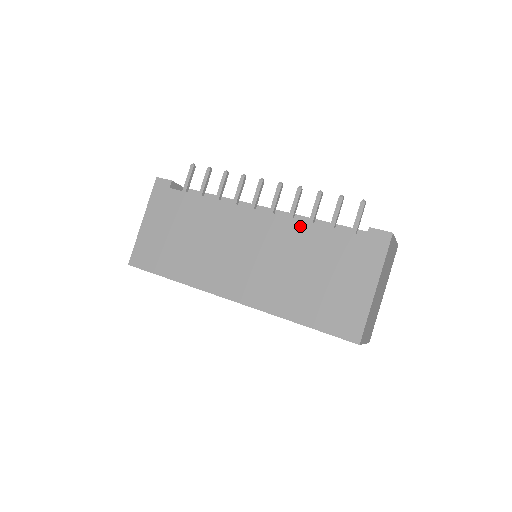
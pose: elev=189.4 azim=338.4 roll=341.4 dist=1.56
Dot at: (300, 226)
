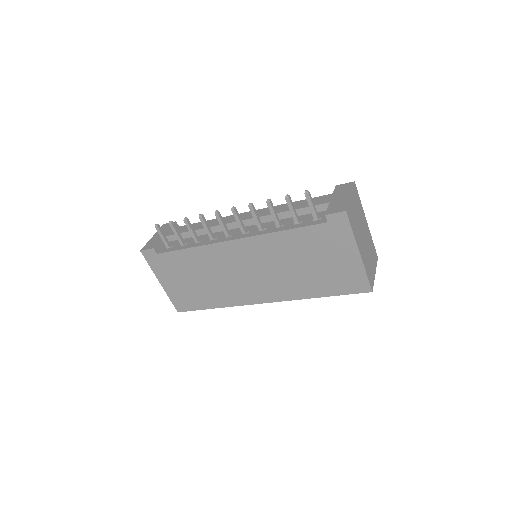
Dot at: (273, 237)
